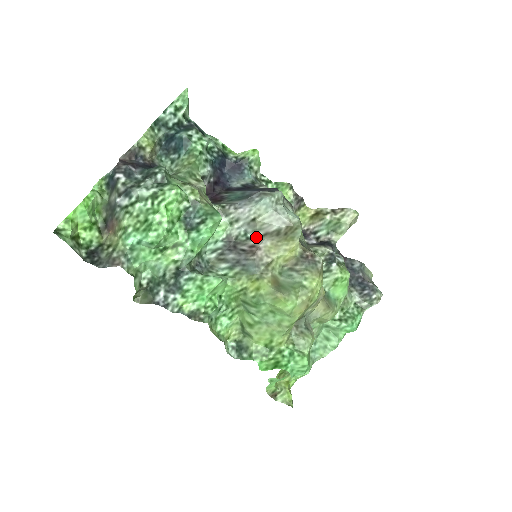
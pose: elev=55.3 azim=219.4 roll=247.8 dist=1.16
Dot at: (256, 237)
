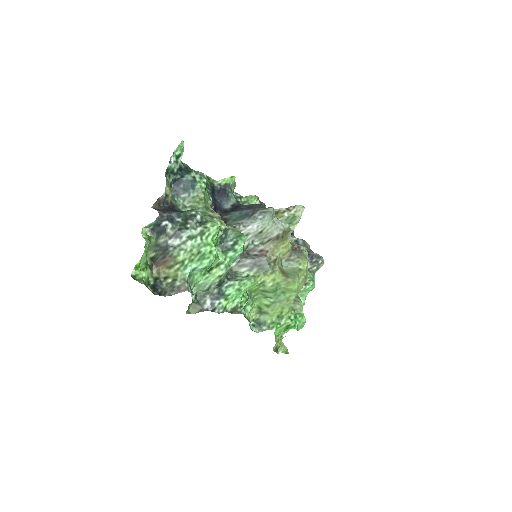
Dot at: (262, 244)
